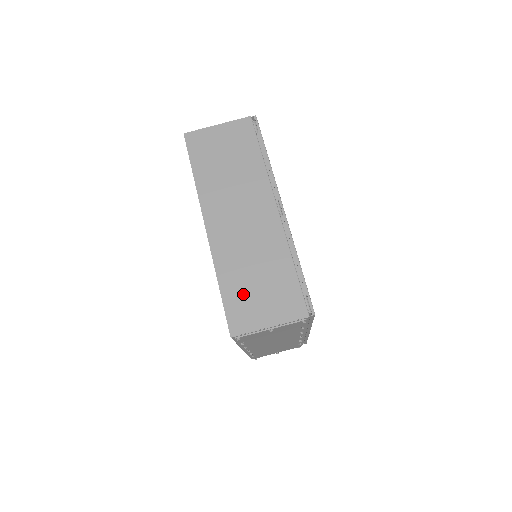
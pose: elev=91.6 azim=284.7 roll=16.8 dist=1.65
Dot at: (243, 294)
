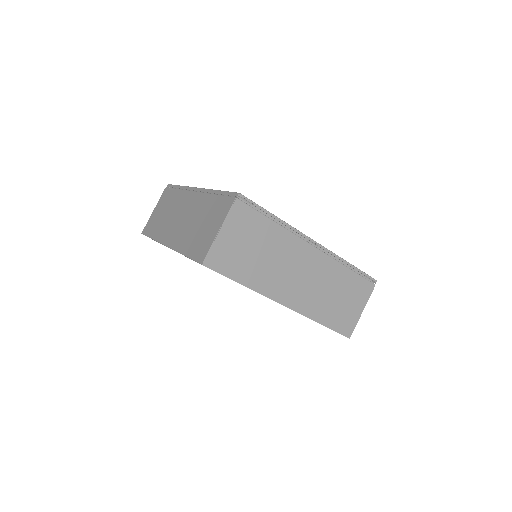
Dot at: (338, 314)
